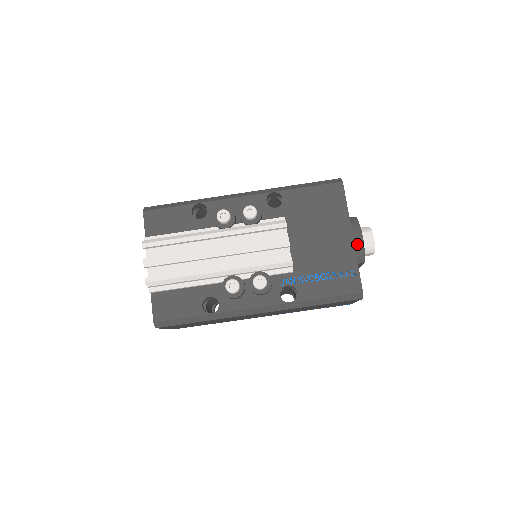
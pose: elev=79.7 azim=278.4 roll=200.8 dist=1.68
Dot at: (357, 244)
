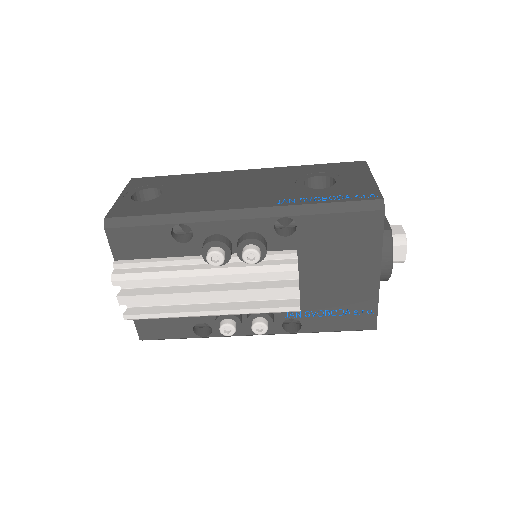
Dot at: (383, 272)
